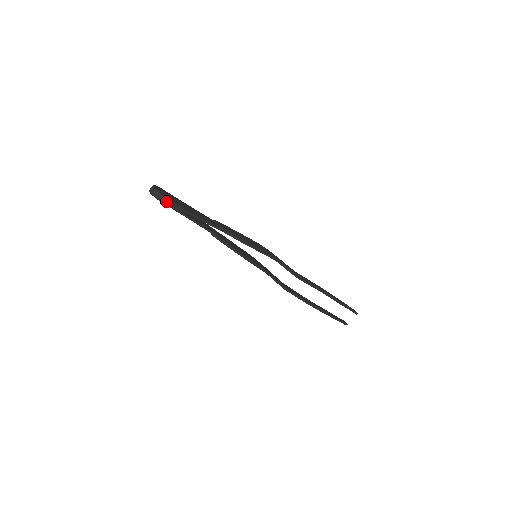
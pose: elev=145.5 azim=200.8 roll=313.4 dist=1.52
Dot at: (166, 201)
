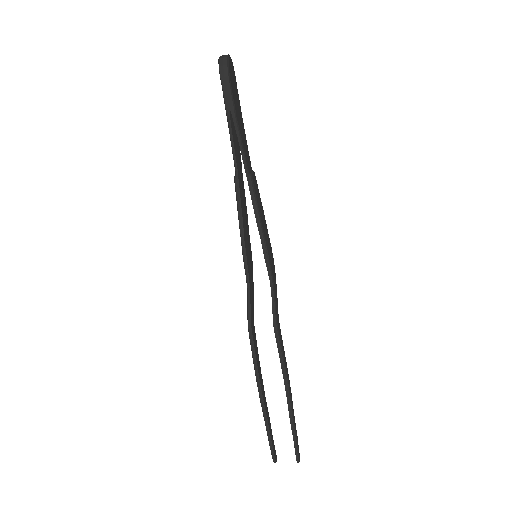
Dot at: (225, 78)
